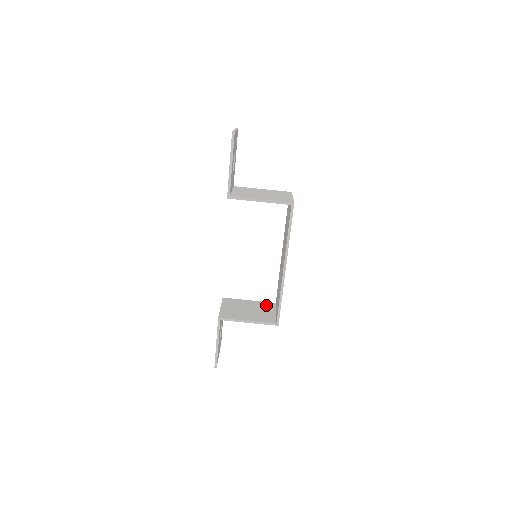
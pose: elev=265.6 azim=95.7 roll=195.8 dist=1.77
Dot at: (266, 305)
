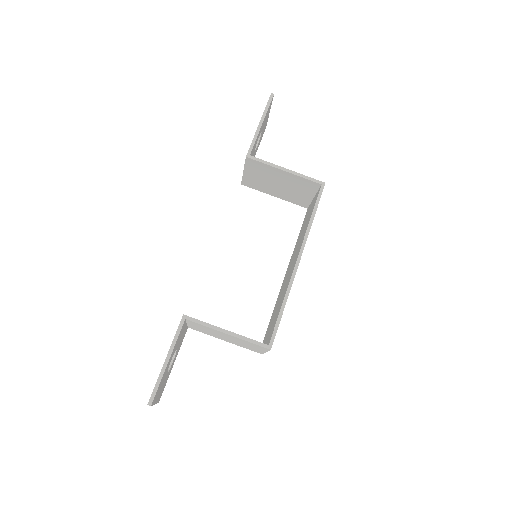
Dot at: occluded
